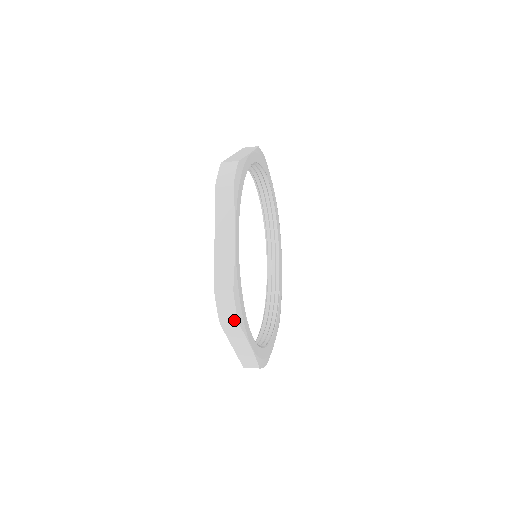
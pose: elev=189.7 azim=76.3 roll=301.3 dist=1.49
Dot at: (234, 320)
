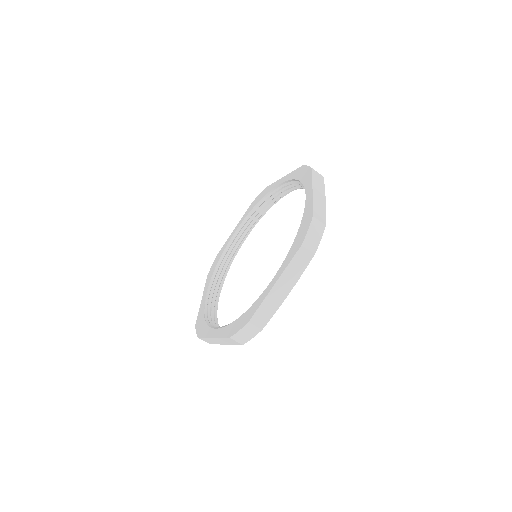
Dot at: (314, 248)
